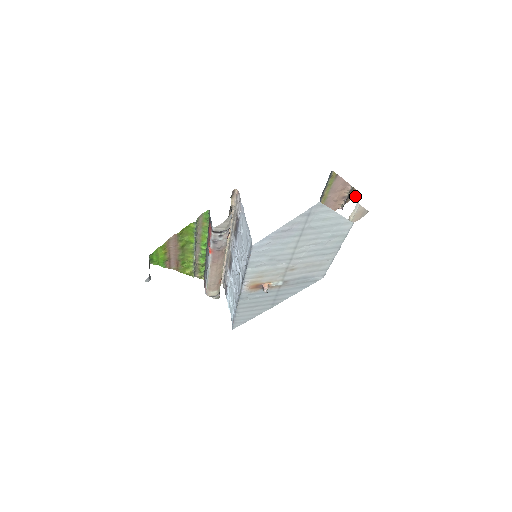
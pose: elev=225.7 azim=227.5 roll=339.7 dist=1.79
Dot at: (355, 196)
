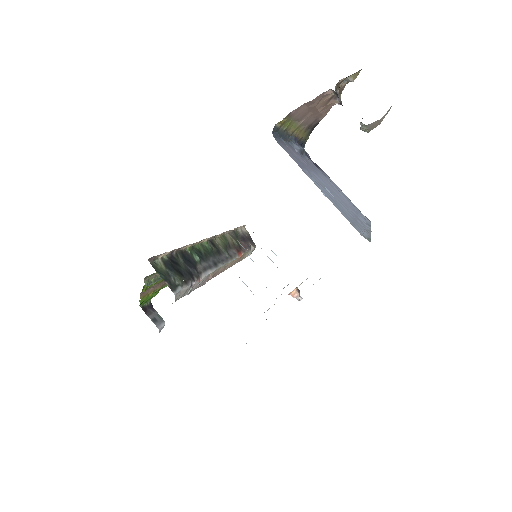
Dot at: (350, 80)
